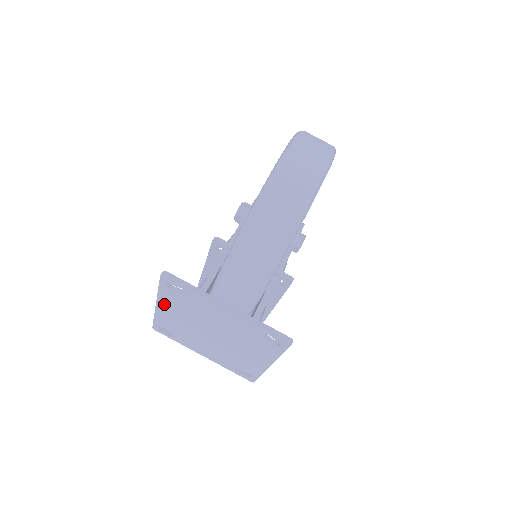
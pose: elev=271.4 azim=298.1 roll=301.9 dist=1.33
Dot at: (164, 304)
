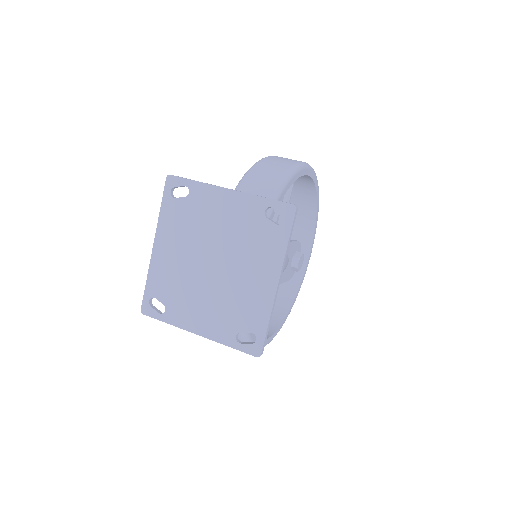
Dot at: (163, 236)
